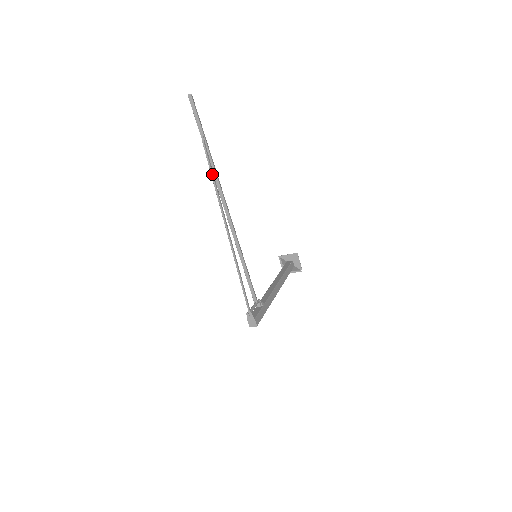
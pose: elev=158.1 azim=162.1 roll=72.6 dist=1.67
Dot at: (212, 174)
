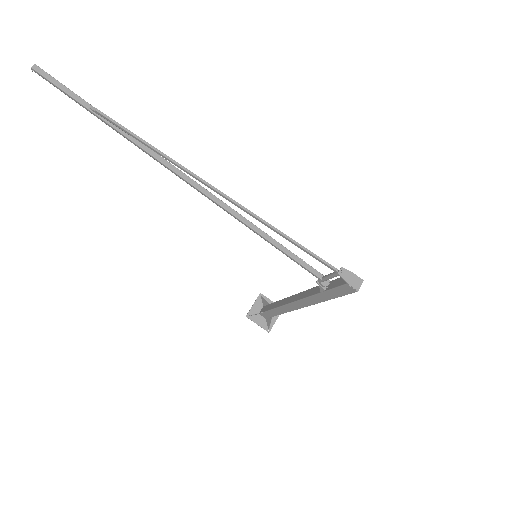
Dot at: (142, 139)
